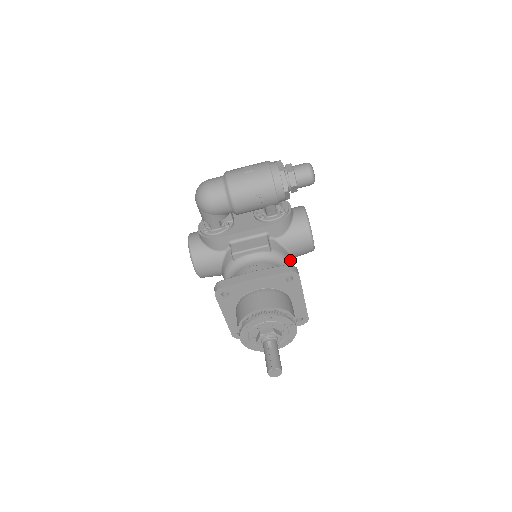
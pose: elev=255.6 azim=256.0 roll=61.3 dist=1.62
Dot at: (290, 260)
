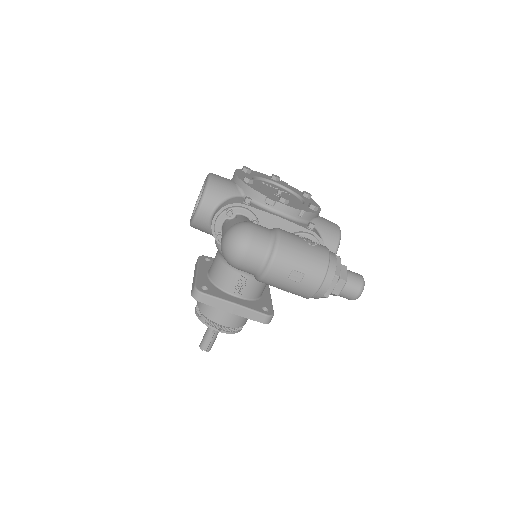
Dot at: occluded
